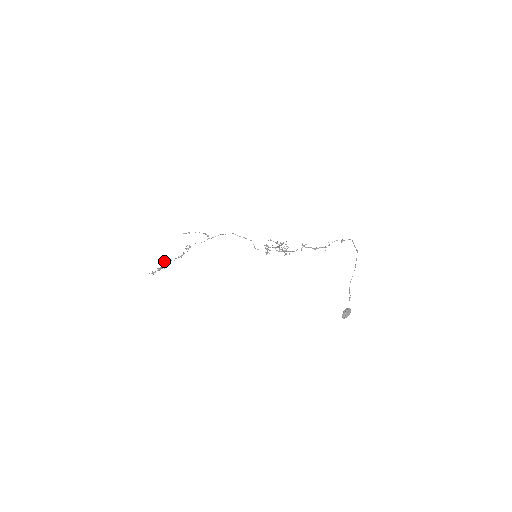
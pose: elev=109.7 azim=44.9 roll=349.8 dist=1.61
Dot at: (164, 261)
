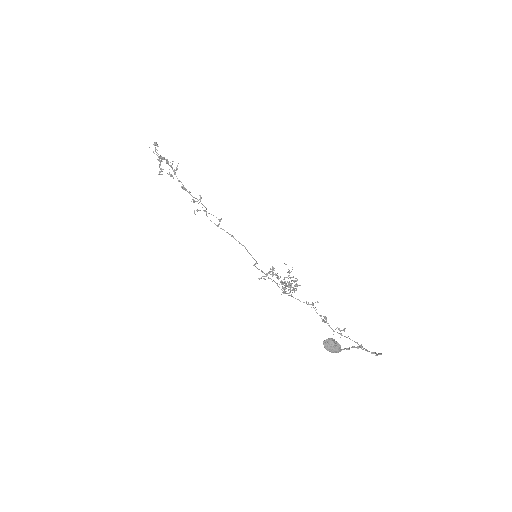
Dot at: occluded
